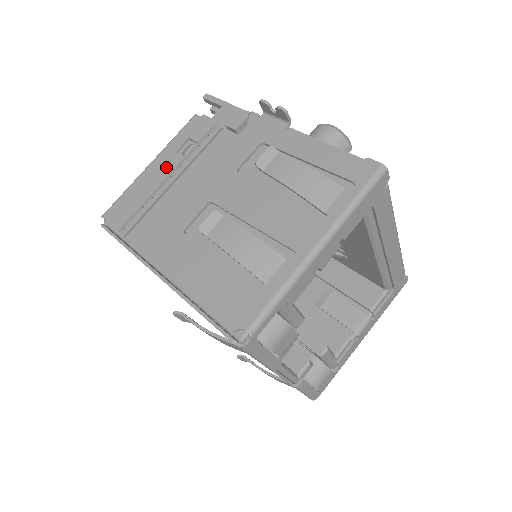
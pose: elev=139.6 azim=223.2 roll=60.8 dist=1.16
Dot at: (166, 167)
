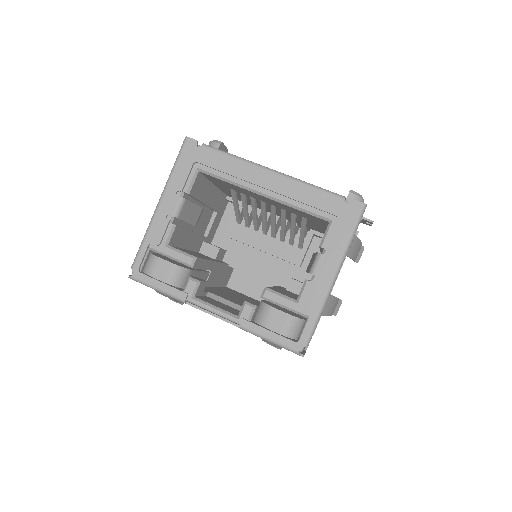
Dot at: occluded
